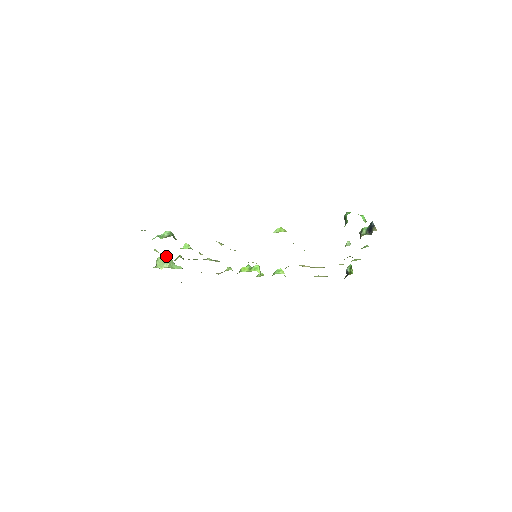
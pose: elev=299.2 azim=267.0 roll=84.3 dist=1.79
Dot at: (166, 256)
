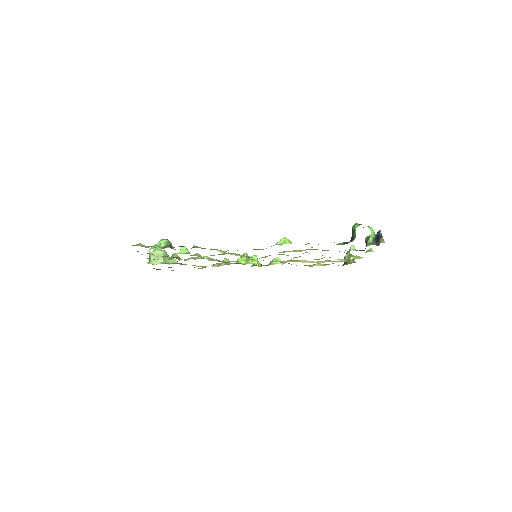
Dot at: (160, 250)
